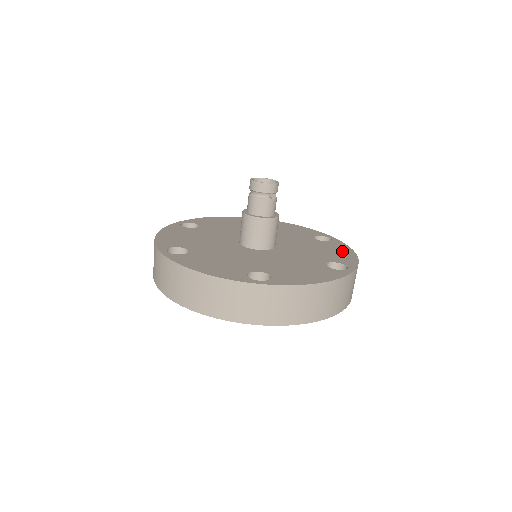
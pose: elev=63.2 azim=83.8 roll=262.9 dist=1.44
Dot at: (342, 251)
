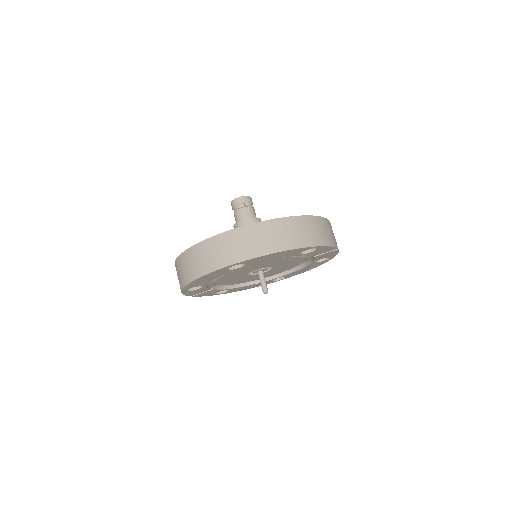
Dot at: occluded
